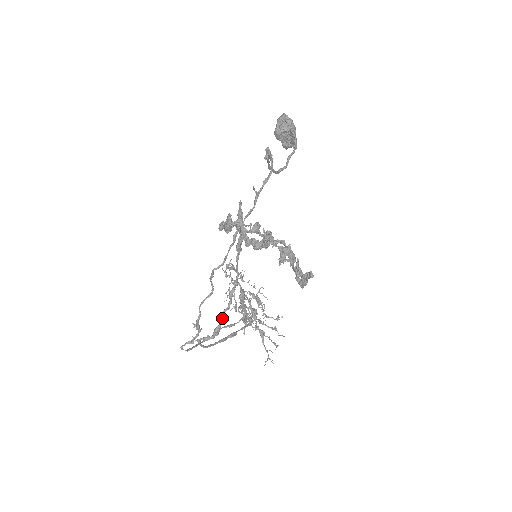
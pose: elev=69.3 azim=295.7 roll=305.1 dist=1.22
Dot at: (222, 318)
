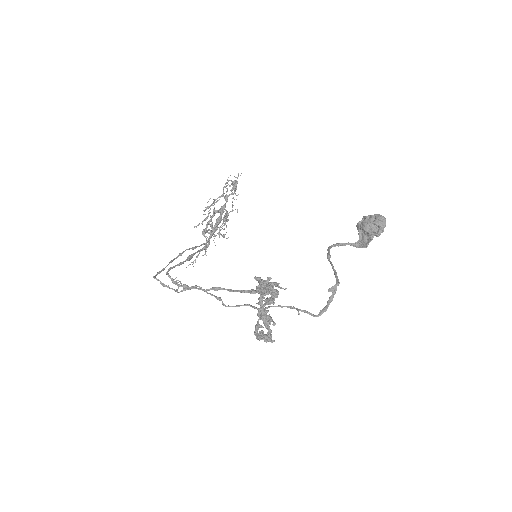
Dot at: occluded
